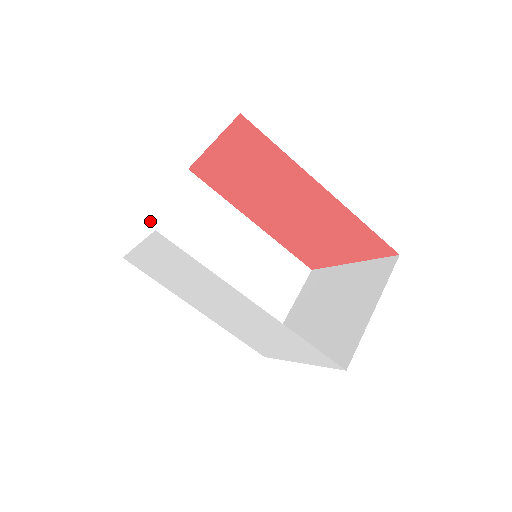
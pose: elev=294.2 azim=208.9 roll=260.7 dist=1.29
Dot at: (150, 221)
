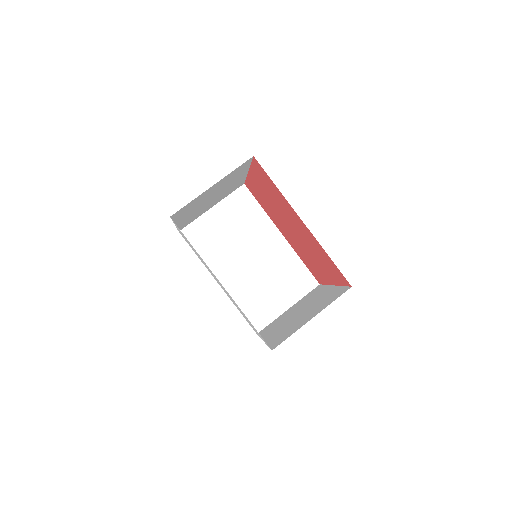
Dot at: (205, 213)
